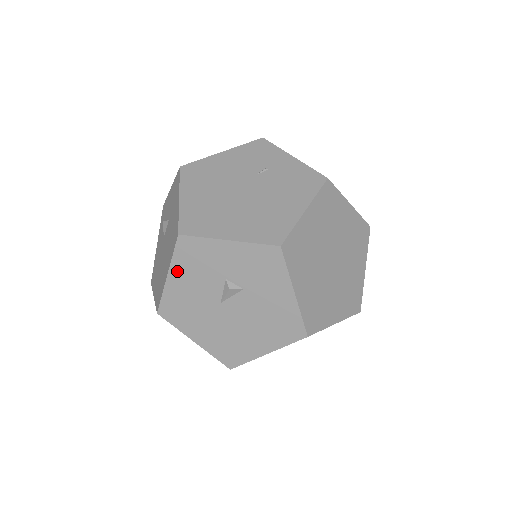
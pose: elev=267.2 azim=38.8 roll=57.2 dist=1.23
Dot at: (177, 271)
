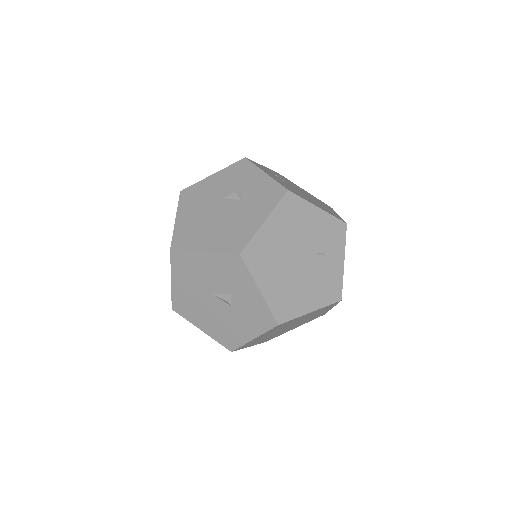
Dot at: (213, 259)
